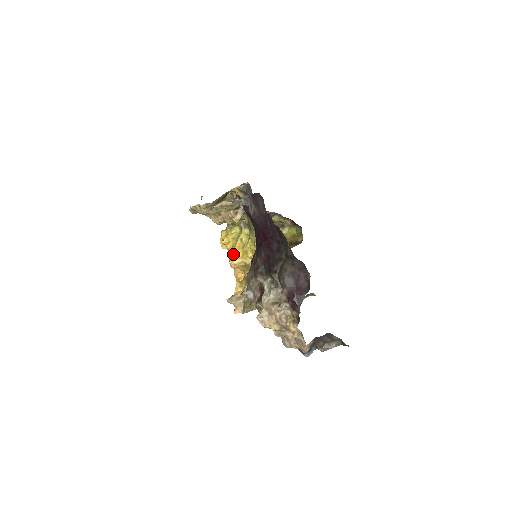
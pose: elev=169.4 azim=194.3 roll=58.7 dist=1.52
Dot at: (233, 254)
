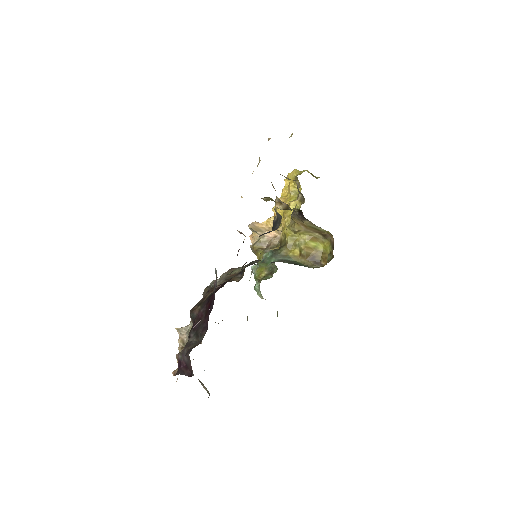
Dot at: occluded
